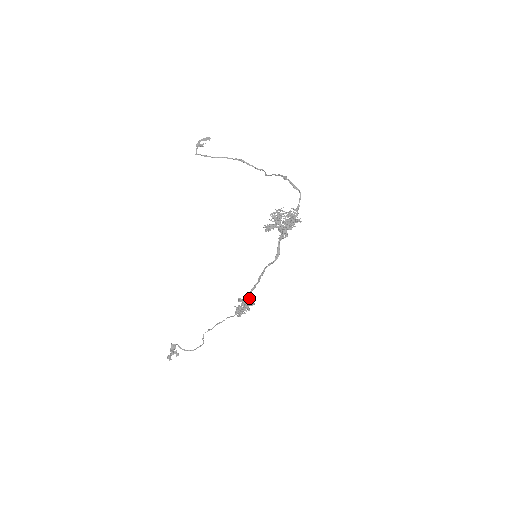
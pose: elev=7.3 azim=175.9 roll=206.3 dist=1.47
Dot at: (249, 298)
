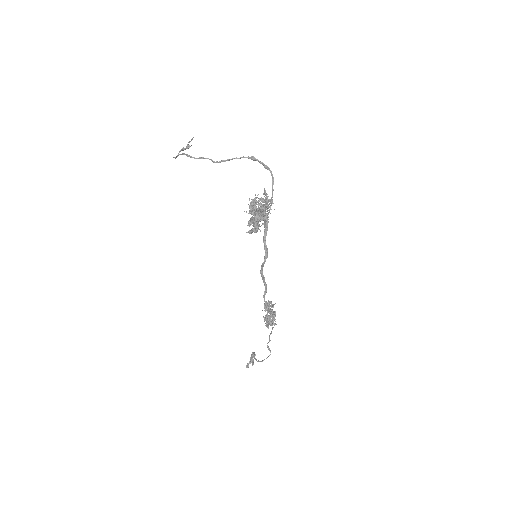
Dot at: (266, 306)
